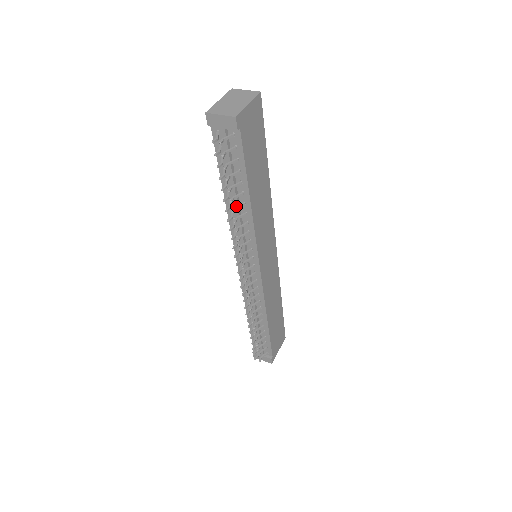
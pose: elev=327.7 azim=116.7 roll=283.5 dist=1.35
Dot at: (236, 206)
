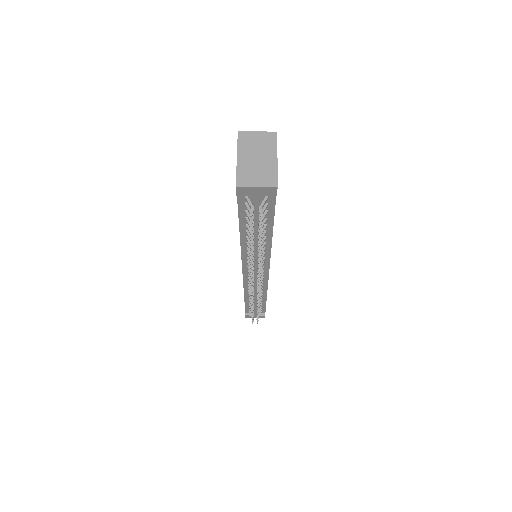
Dot at: occluded
